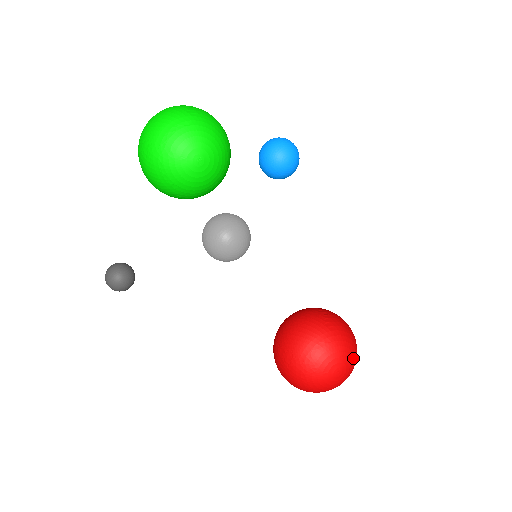
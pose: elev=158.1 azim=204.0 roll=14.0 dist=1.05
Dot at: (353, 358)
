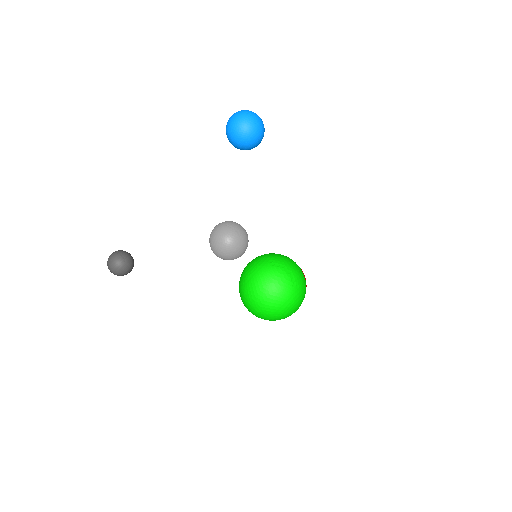
Dot at: occluded
